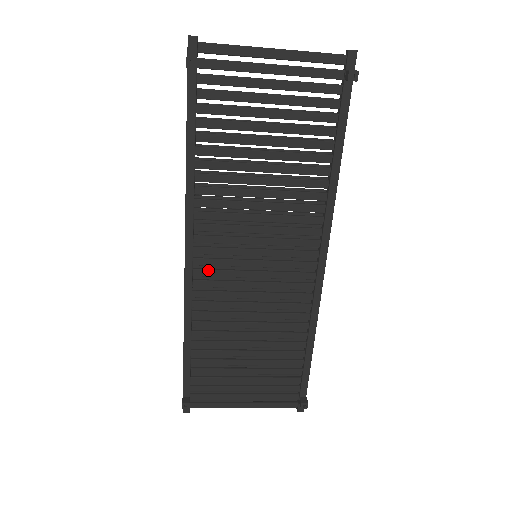
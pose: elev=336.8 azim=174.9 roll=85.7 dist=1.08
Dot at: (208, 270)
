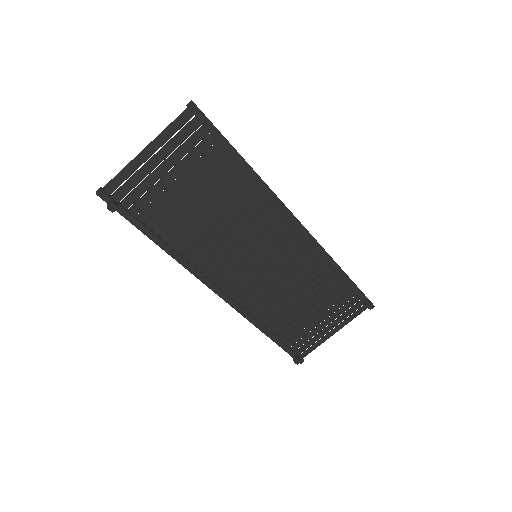
Dot at: (236, 288)
